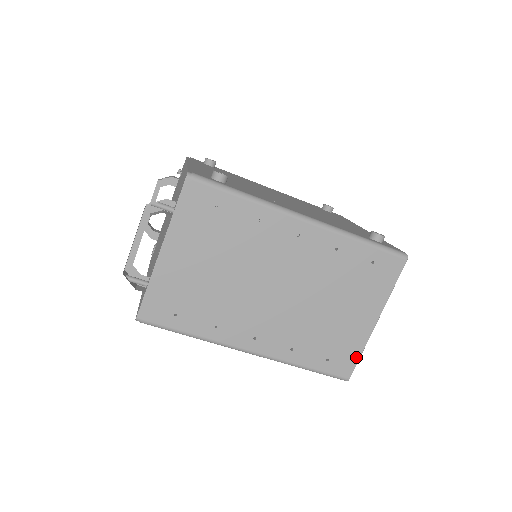
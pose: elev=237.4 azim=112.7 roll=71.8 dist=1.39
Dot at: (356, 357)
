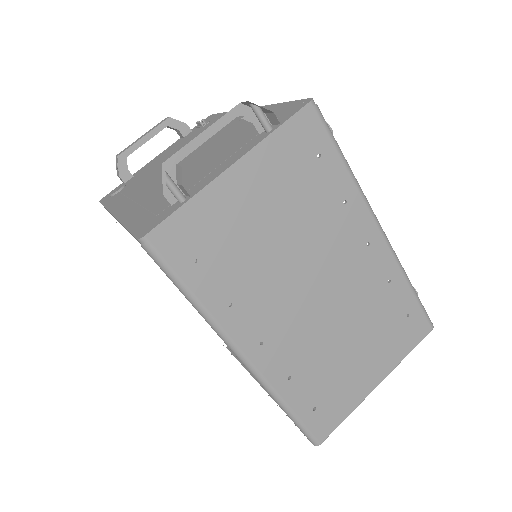
Dot at: (341, 418)
